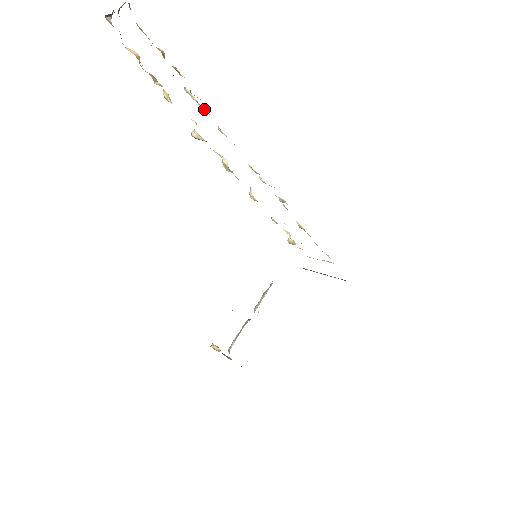
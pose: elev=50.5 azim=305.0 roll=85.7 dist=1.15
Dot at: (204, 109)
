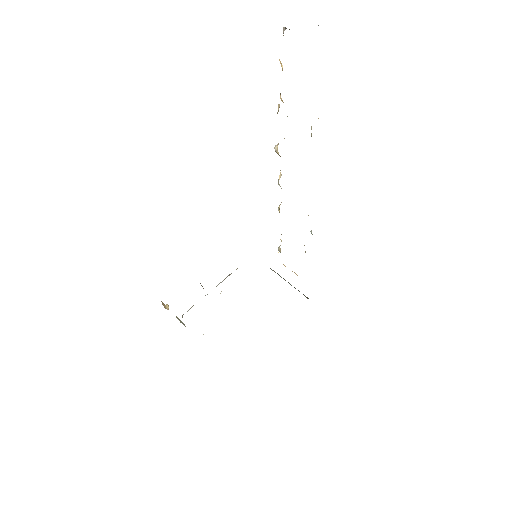
Dot at: occluded
